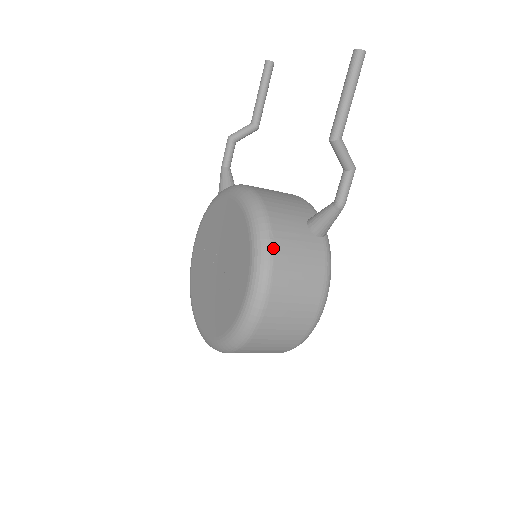
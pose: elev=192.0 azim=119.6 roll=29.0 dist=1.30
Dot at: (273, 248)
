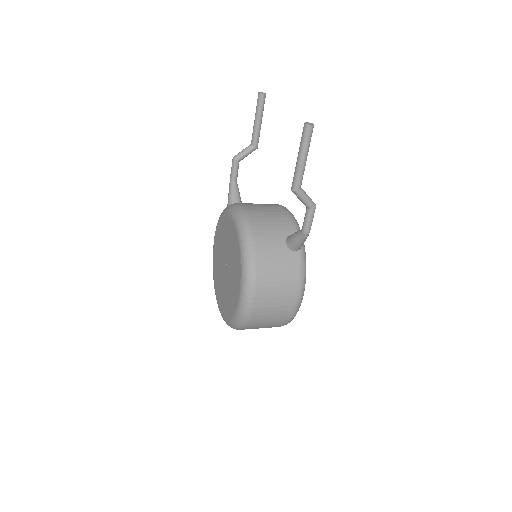
Dot at: (256, 266)
